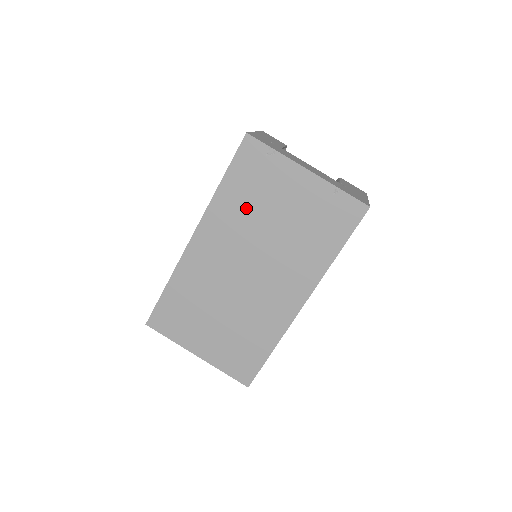
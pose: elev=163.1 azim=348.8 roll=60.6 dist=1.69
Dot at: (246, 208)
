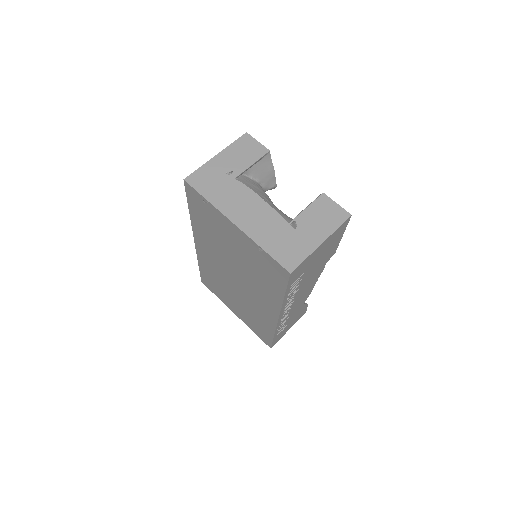
Dot at: (212, 236)
